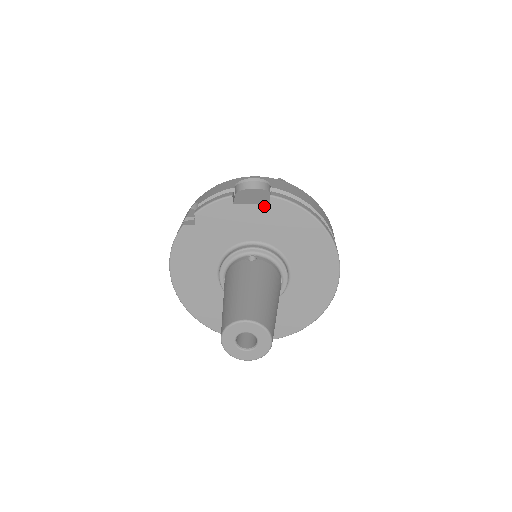
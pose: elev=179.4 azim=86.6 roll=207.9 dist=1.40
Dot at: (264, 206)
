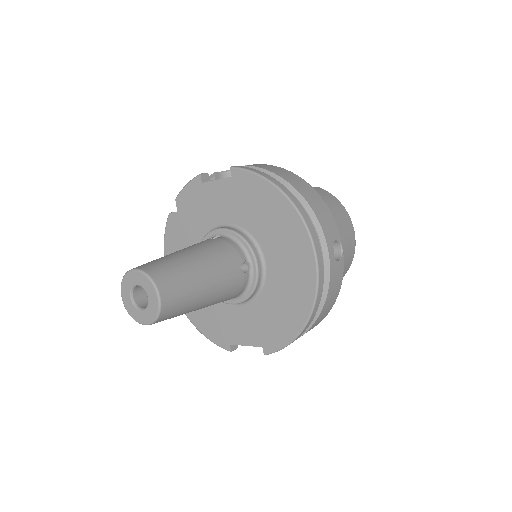
Dot at: (227, 180)
